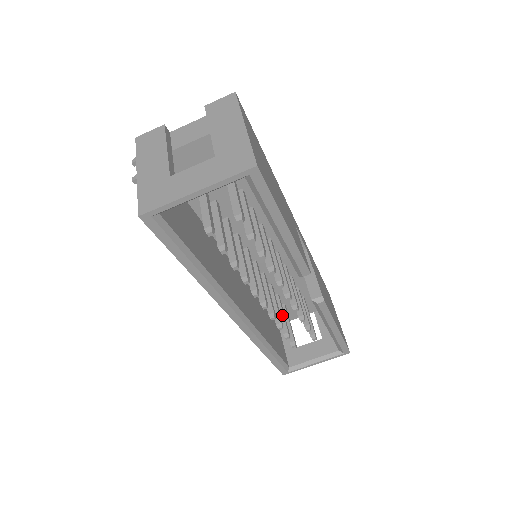
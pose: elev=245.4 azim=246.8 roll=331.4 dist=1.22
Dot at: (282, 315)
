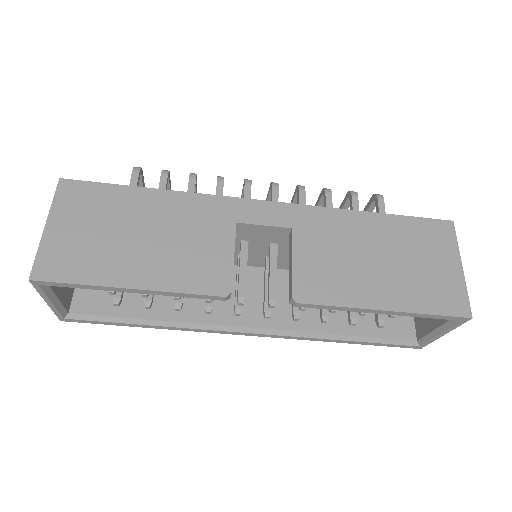
Dot at: occluded
